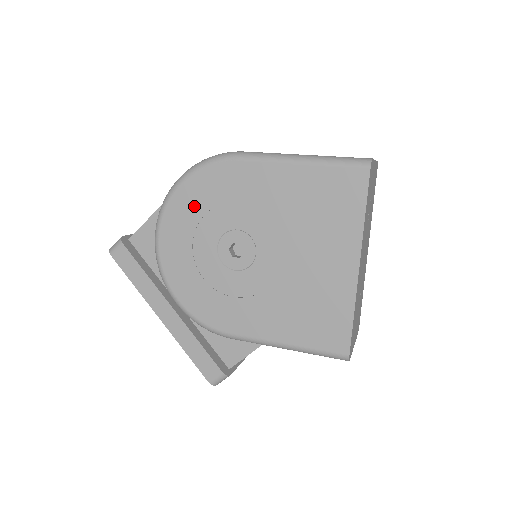
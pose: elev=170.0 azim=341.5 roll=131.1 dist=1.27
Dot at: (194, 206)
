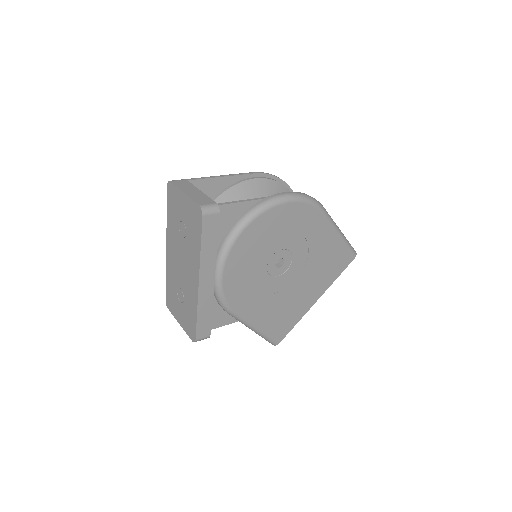
Dot at: (283, 222)
